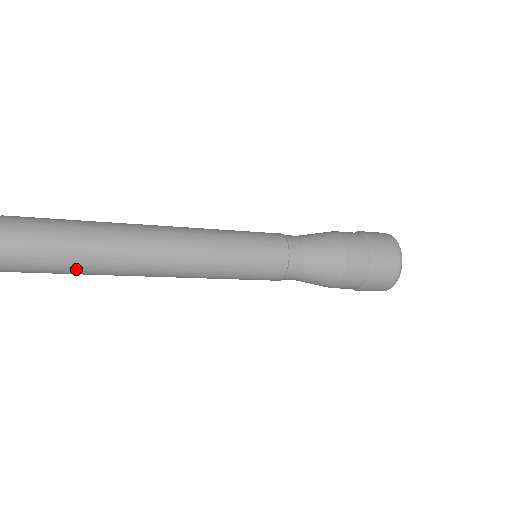
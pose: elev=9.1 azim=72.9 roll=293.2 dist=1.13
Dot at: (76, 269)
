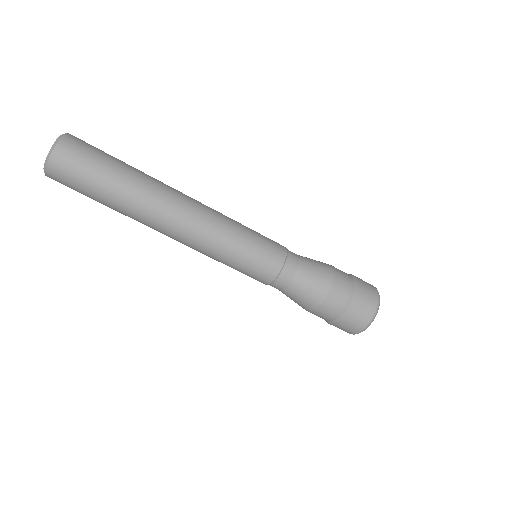
Dot at: (110, 193)
